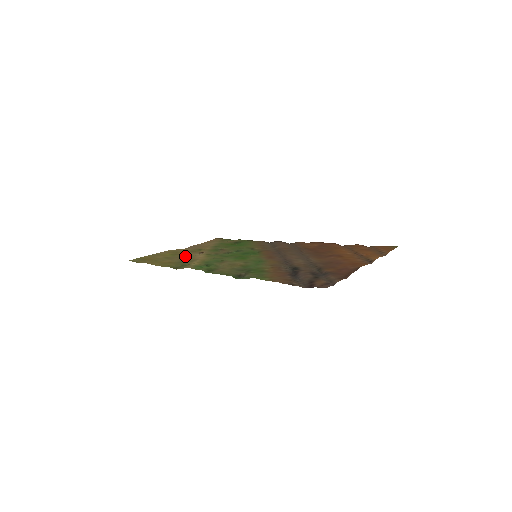
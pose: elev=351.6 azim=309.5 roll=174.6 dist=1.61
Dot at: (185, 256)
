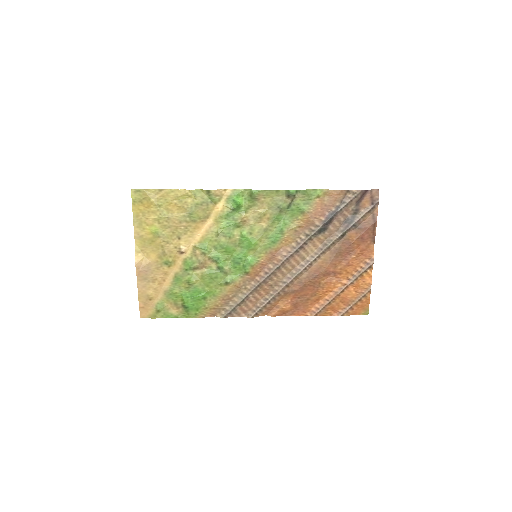
Dot at: (176, 233)
